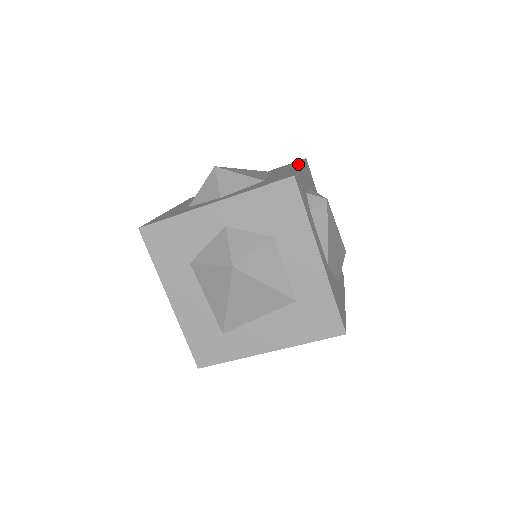
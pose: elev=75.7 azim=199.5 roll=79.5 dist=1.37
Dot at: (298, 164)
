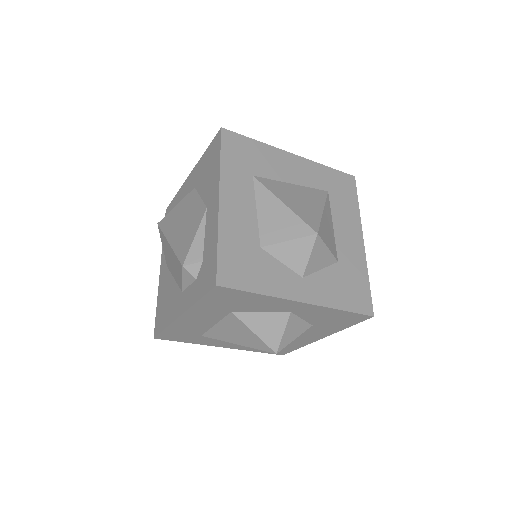
Dot at: (357, 218)
